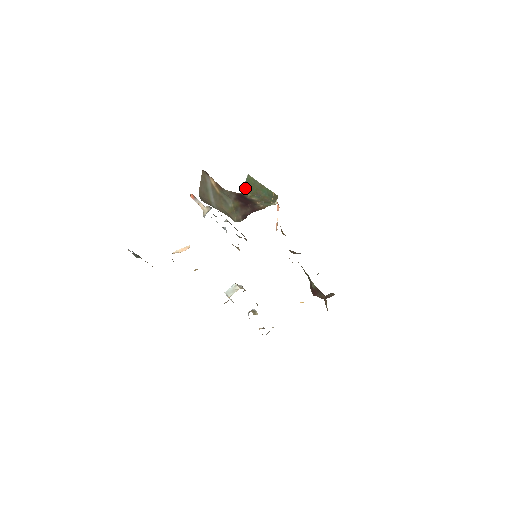
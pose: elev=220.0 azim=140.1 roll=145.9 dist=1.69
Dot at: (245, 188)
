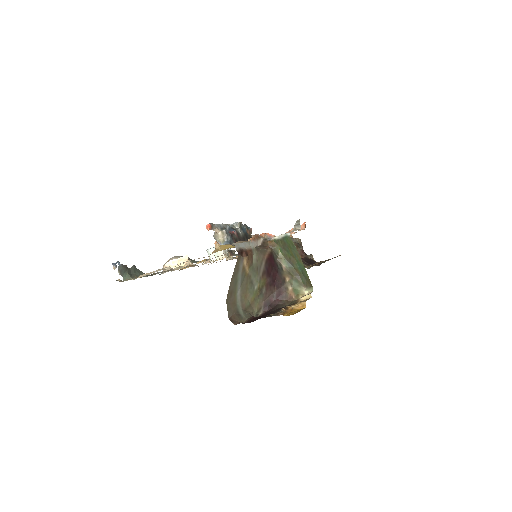
Dot at: (278, 241)
